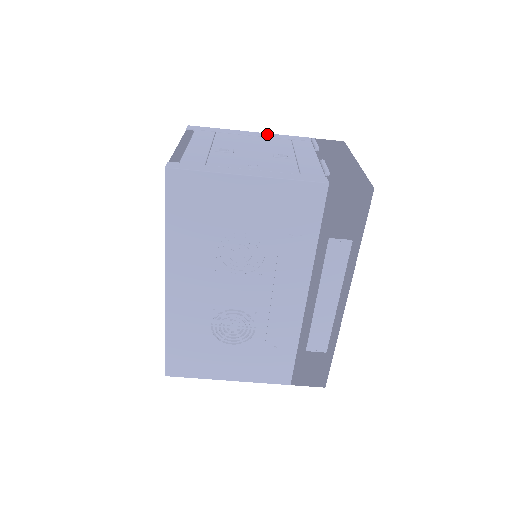
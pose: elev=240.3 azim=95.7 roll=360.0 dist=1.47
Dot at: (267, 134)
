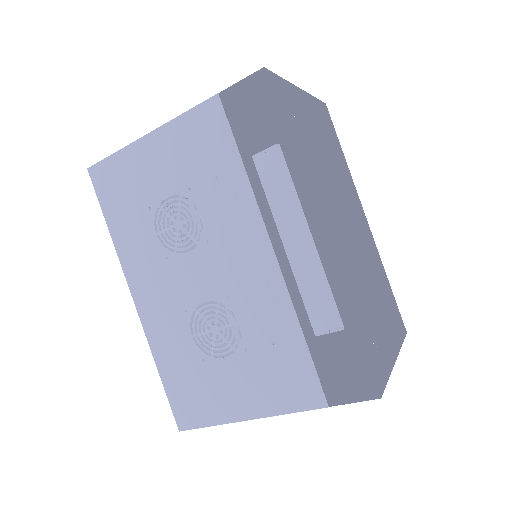
Dot at: occluded
